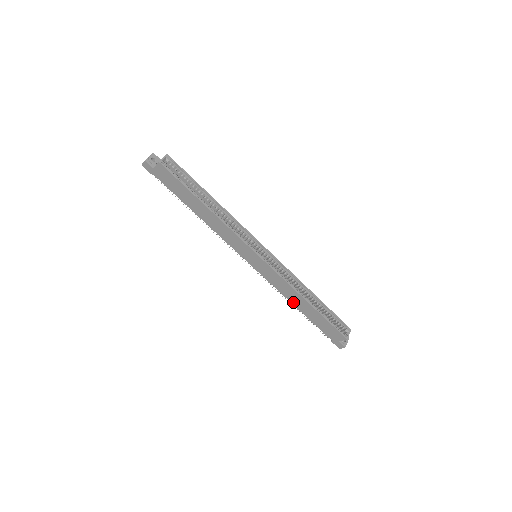
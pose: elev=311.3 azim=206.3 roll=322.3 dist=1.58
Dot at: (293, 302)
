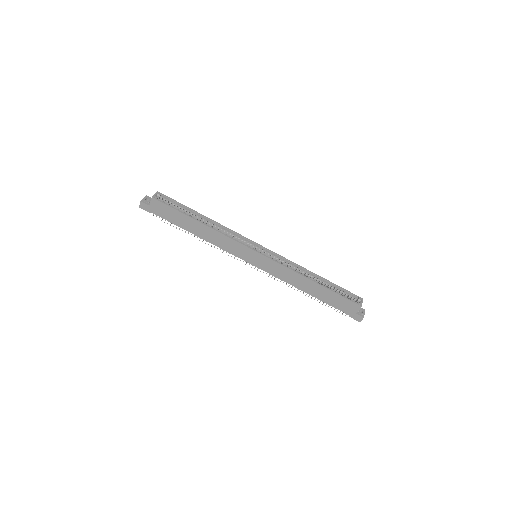
Dot at: (302, 288)
